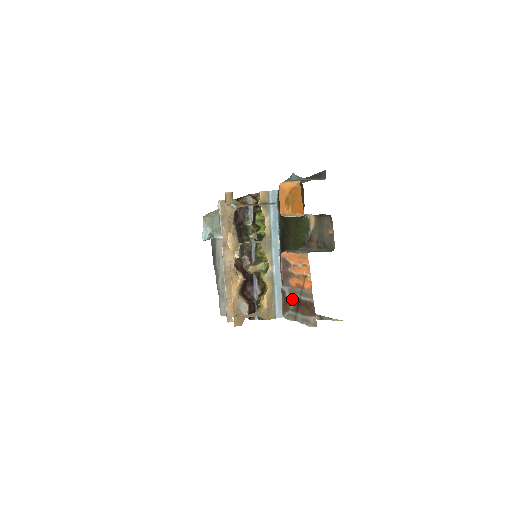
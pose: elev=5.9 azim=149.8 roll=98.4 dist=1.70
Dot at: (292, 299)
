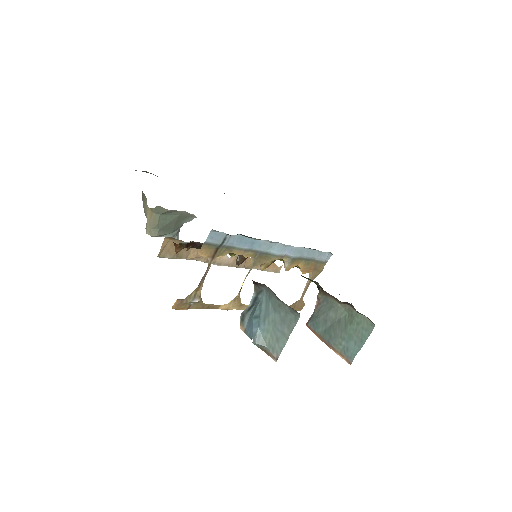
Dot at: occluded
